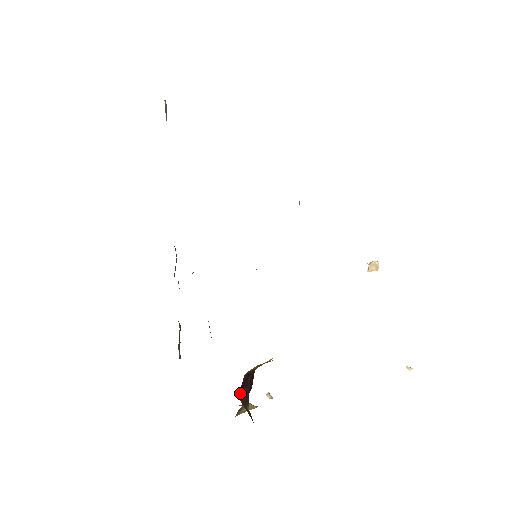
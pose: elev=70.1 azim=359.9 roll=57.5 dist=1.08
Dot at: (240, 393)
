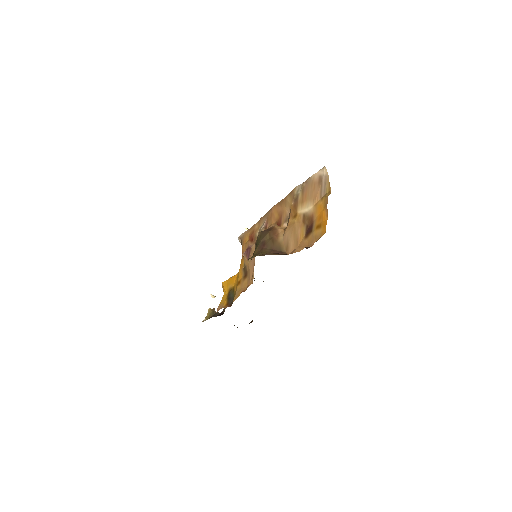
Dot at: occluded
